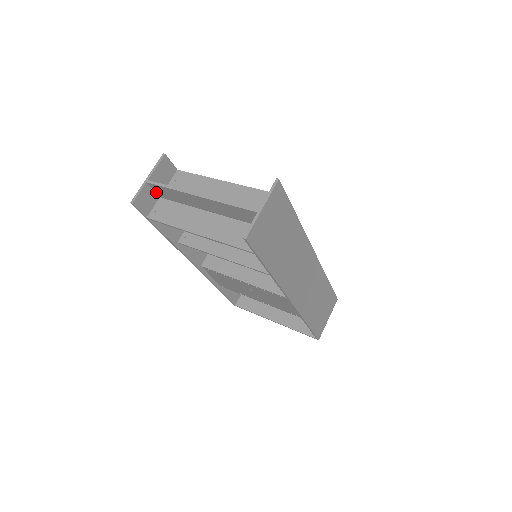
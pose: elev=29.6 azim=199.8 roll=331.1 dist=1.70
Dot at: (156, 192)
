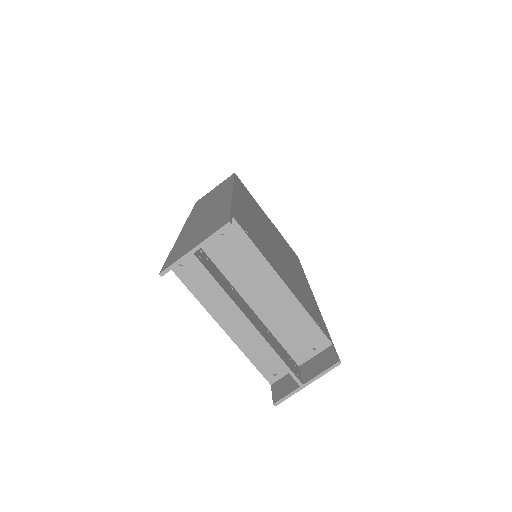
Dot at: occluded
